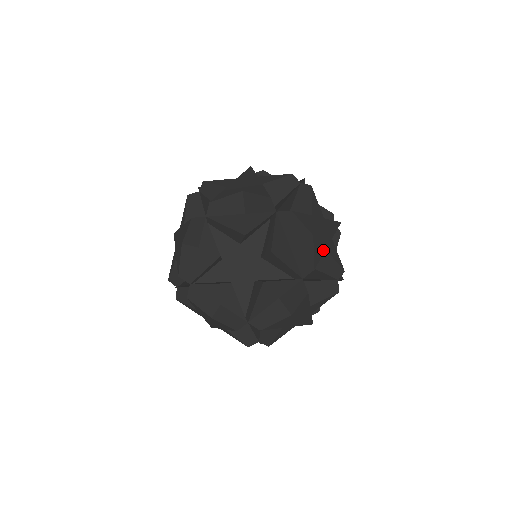
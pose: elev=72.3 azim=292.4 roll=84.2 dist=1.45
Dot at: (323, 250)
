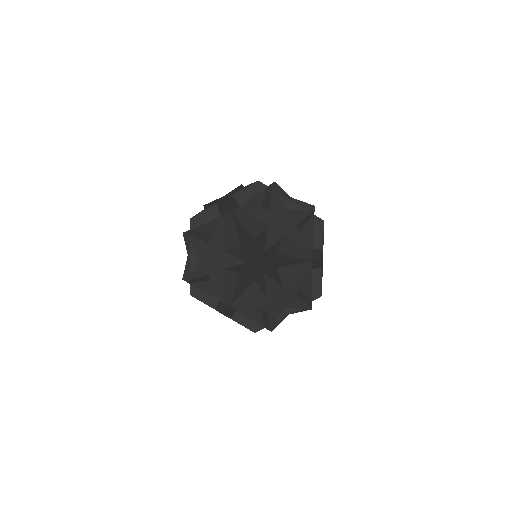
Dot at: (281, 236)
